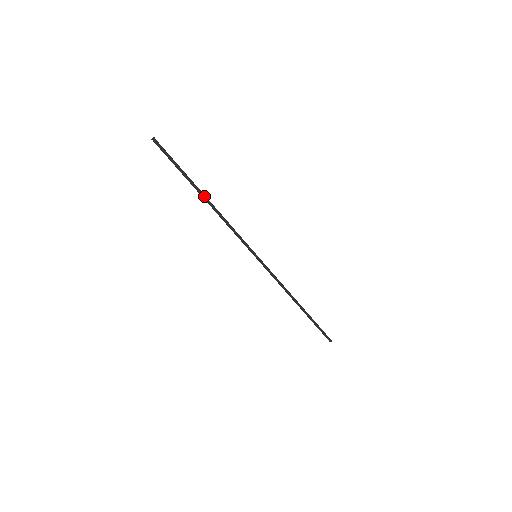
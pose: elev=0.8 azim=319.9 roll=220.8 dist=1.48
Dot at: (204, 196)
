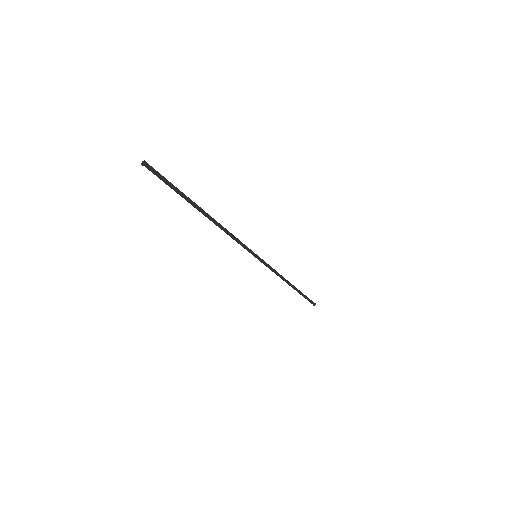
Dot at: (206, 214)
